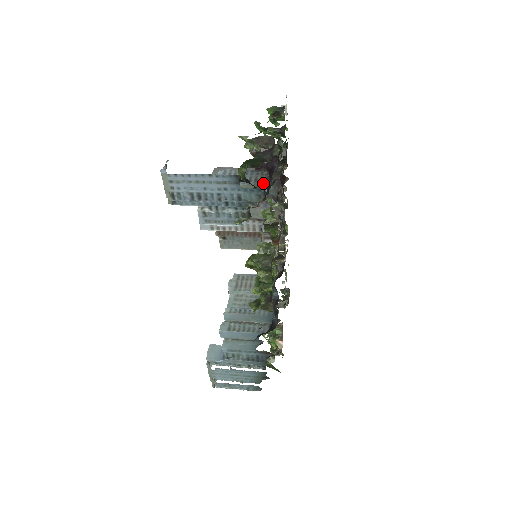
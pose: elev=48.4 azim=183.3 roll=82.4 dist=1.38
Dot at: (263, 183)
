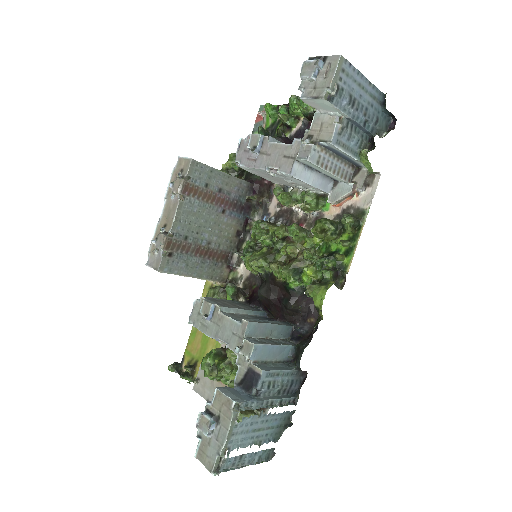
Dot at: occluded
